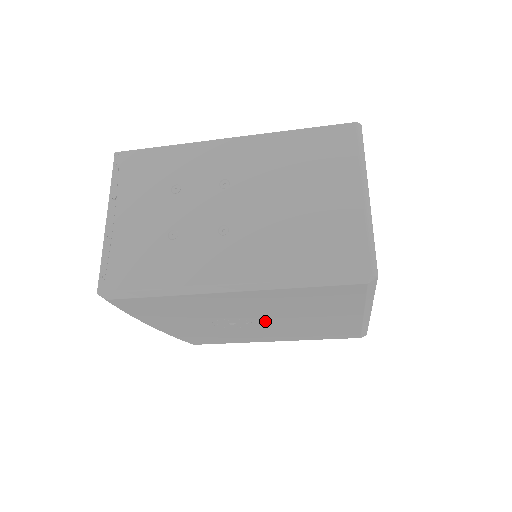
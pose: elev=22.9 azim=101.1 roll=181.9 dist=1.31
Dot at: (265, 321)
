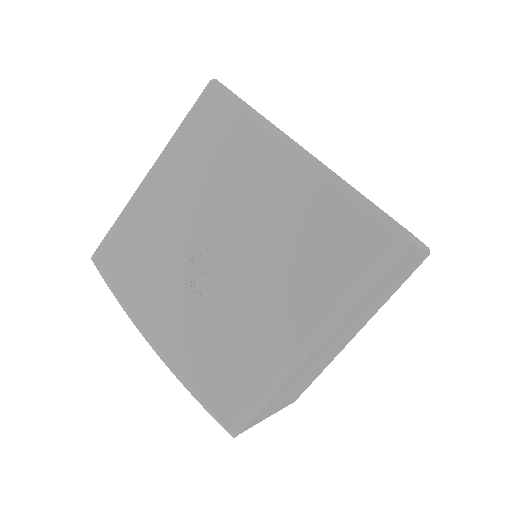
Dot at: (224, 240)
